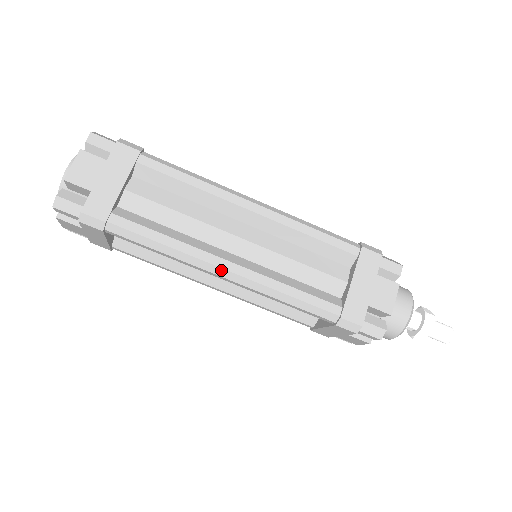
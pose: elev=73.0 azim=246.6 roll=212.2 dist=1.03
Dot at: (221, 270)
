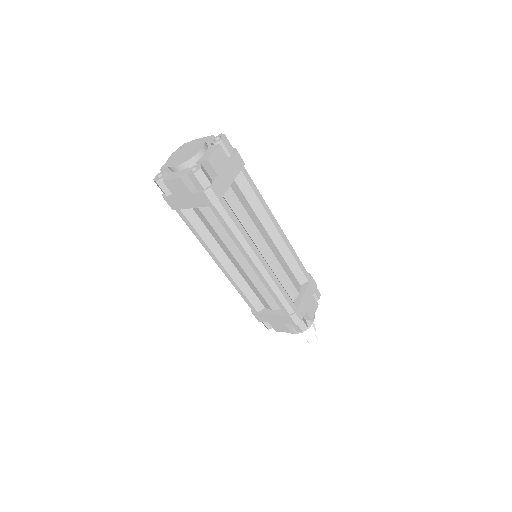
Dot at: (216, 263)
